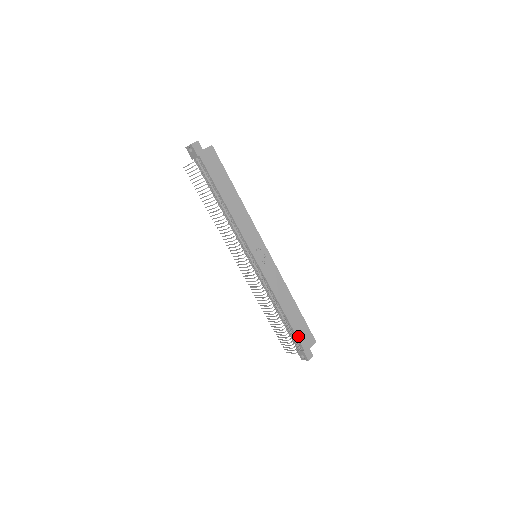
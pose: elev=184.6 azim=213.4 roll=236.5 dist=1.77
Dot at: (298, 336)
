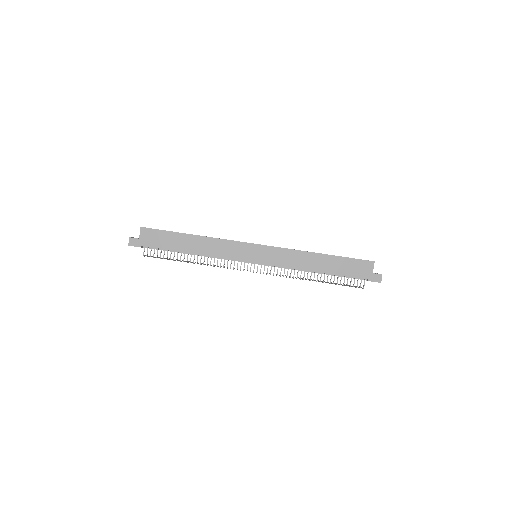
Dot at: (351, 275)
